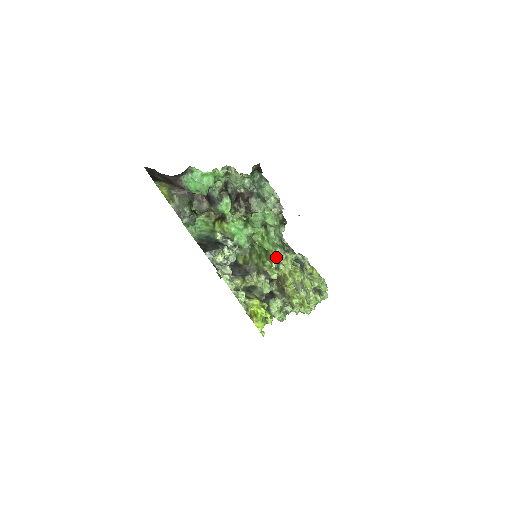
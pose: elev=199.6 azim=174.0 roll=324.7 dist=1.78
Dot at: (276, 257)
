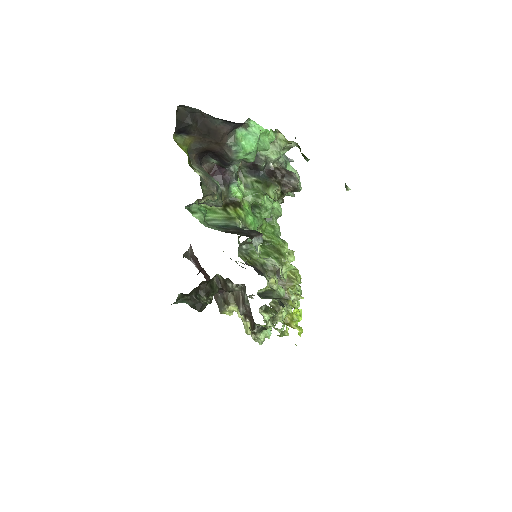
Dot at: (285, 252)
